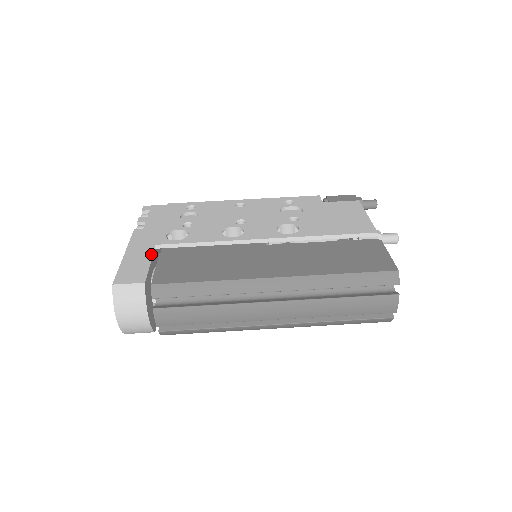
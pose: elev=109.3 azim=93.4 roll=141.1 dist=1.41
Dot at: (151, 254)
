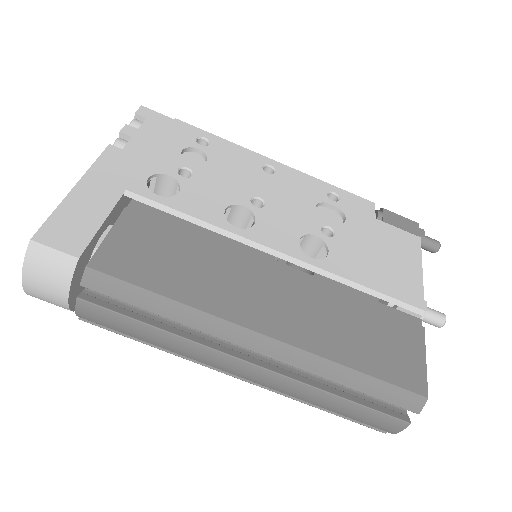
Dot at: (112, 204)
